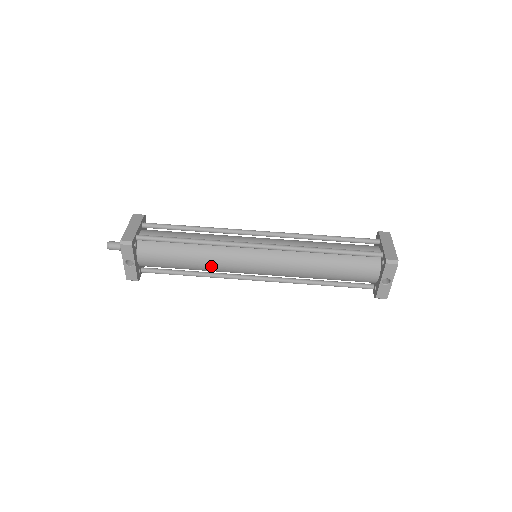
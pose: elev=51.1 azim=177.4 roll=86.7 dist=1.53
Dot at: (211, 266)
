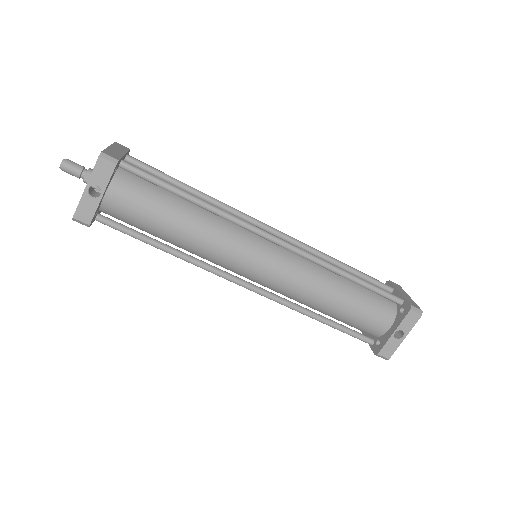
Dot at: (204, 243)
